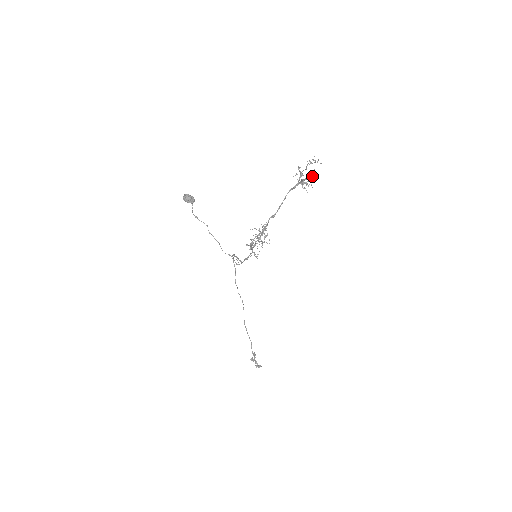
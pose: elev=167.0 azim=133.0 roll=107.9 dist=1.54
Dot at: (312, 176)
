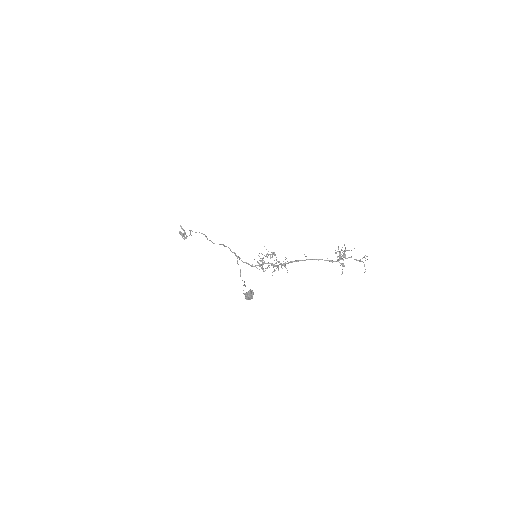
Dot at: (349, 250)
